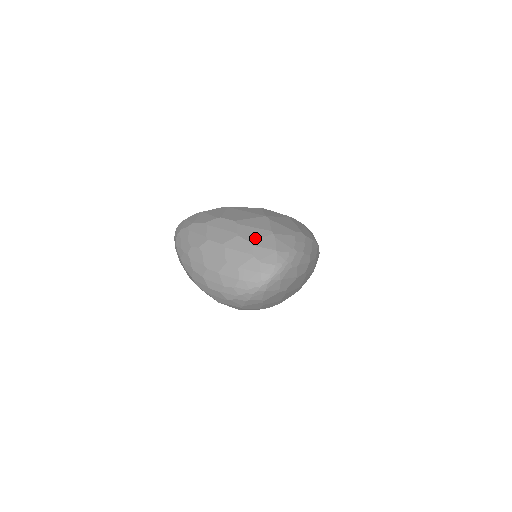
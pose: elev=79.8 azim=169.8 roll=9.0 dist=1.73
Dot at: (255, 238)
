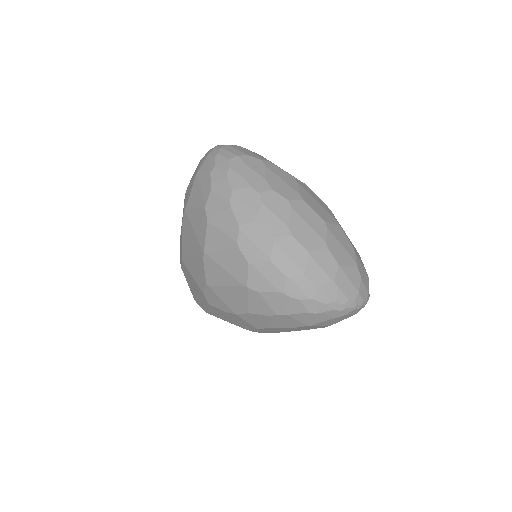
Dot at: occluded
